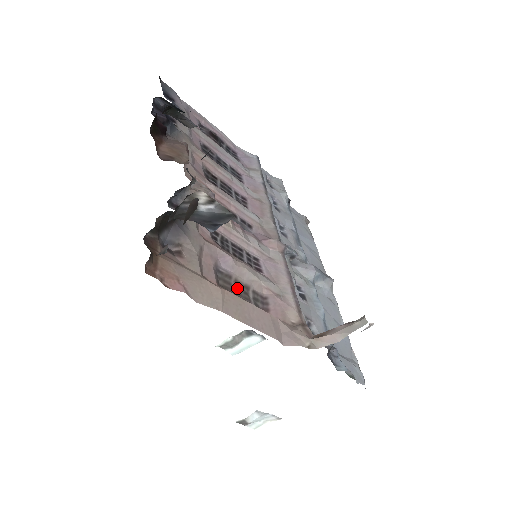
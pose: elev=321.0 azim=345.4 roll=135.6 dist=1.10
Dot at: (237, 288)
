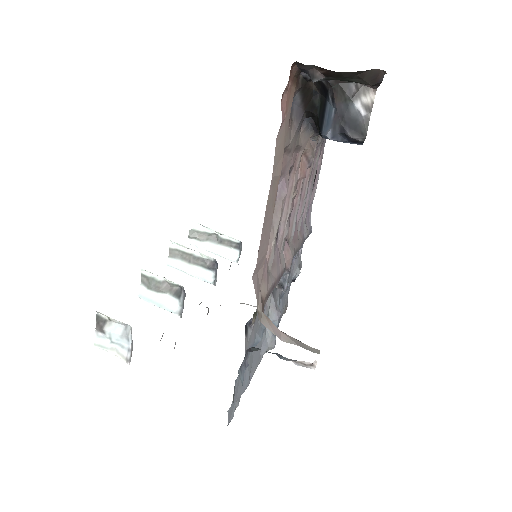
Dot at: occluded
